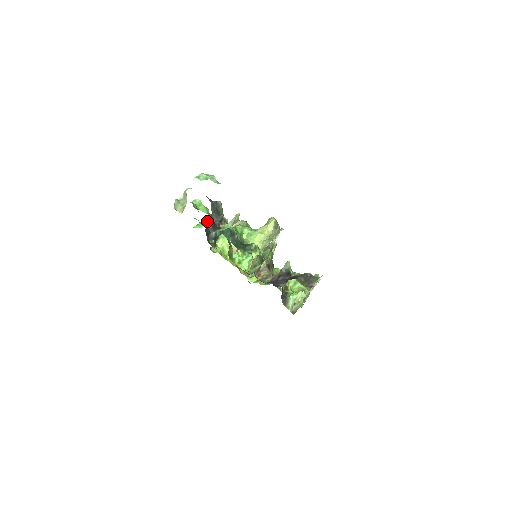
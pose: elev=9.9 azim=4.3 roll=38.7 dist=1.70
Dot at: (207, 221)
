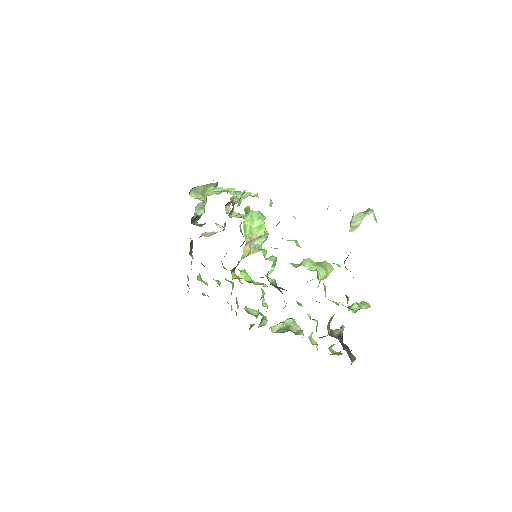
Dot at: occluded
